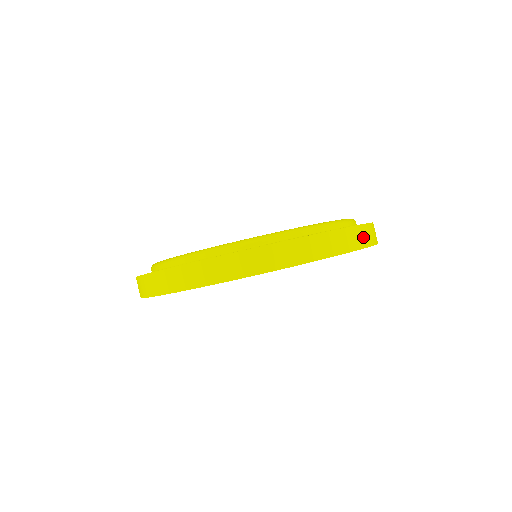
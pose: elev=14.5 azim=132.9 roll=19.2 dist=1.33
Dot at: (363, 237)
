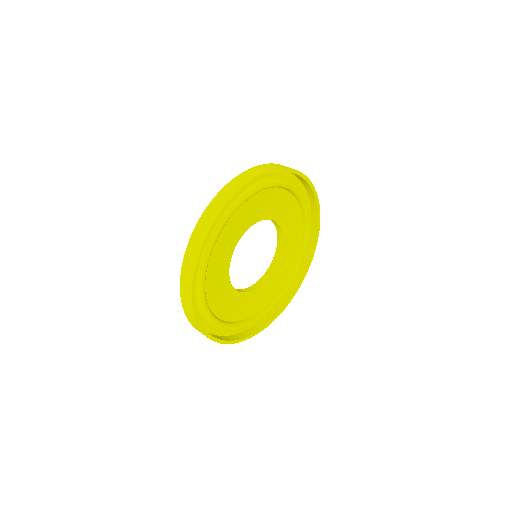
Dot at: (249, 175)
